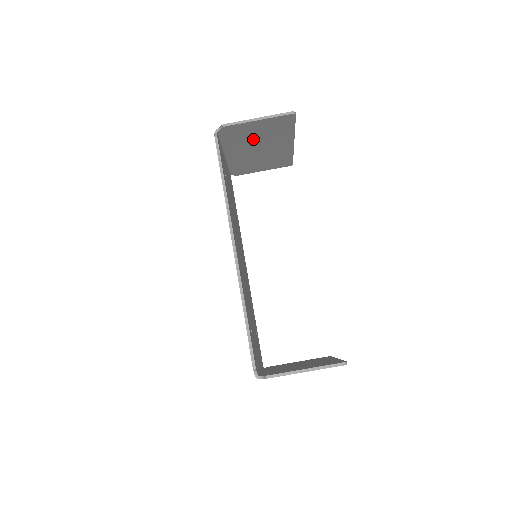
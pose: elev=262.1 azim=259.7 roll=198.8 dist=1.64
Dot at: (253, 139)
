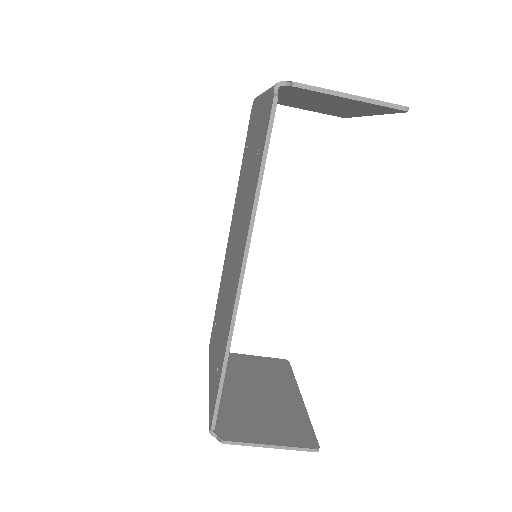
Dot at: (322, 100)
